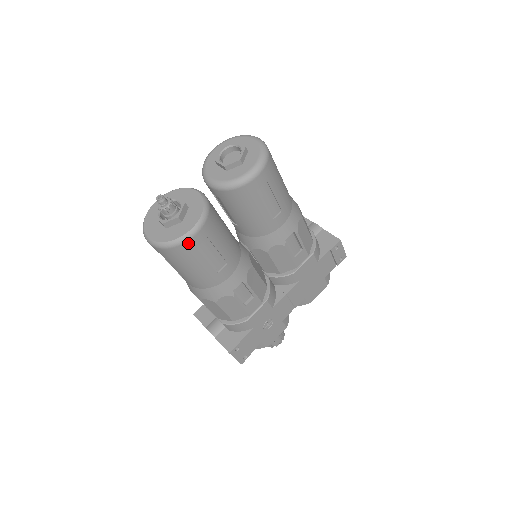
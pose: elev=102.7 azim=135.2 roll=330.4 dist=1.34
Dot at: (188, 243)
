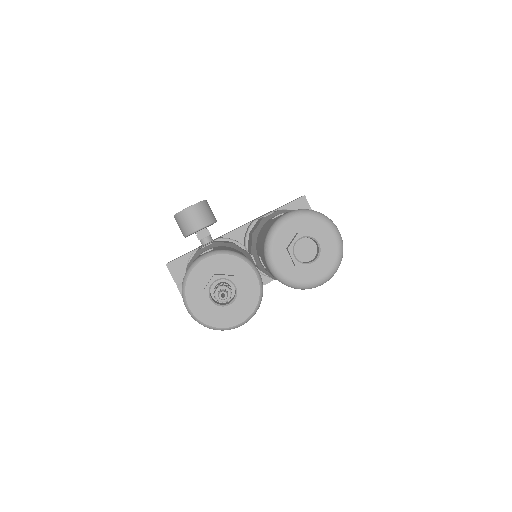
Dot at: (229, 329)
